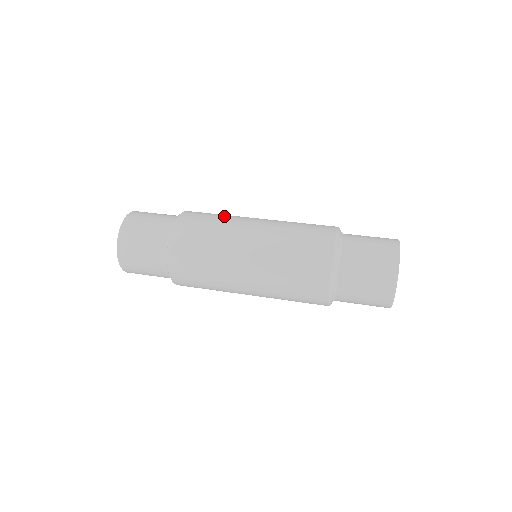
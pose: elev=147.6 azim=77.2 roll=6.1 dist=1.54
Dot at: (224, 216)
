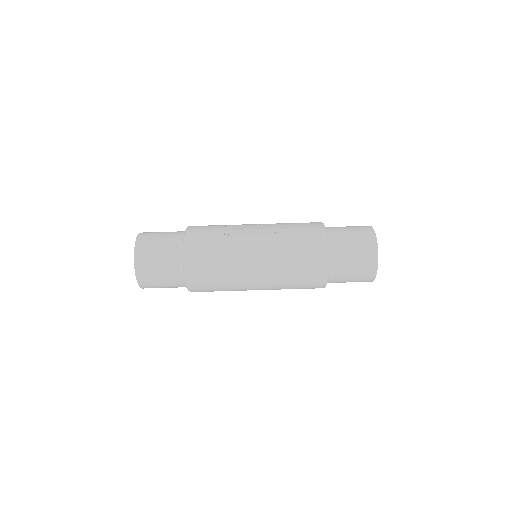
Dot at: (225, 266)
